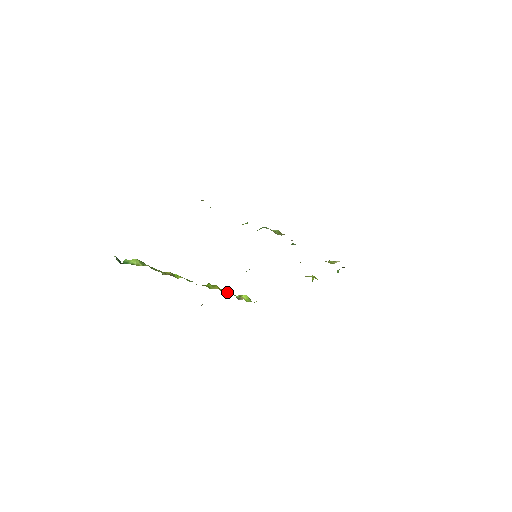
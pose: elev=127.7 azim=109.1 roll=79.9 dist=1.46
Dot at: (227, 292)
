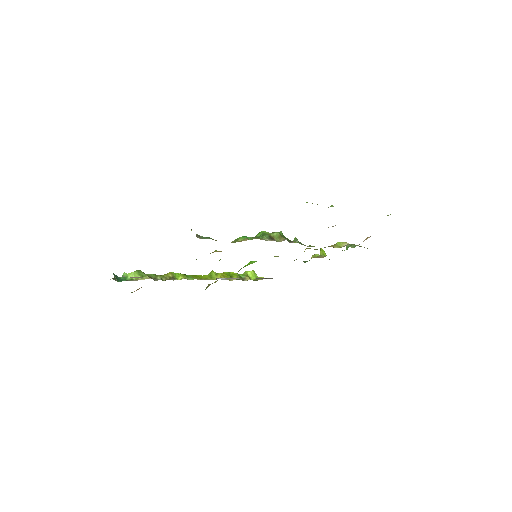
Dot at: (231, 275)
